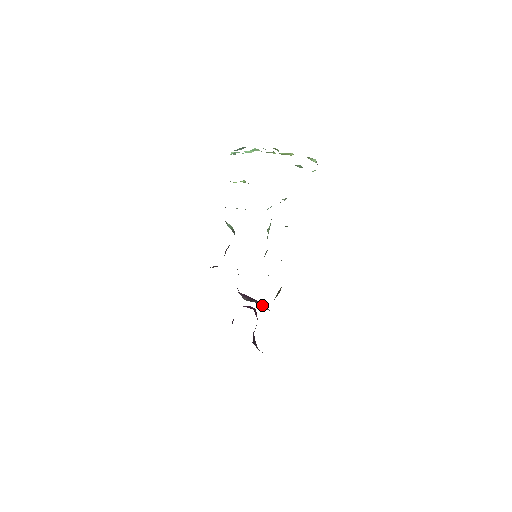
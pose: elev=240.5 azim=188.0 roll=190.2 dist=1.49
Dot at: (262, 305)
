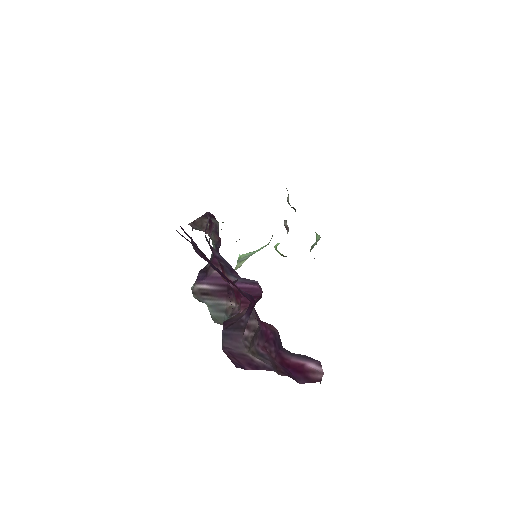
Dot at: (217, 309)
